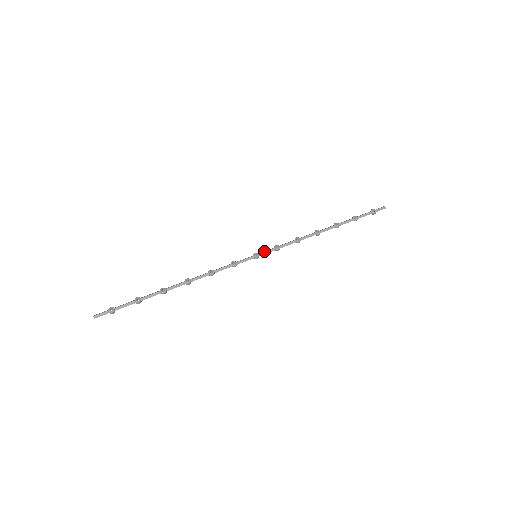
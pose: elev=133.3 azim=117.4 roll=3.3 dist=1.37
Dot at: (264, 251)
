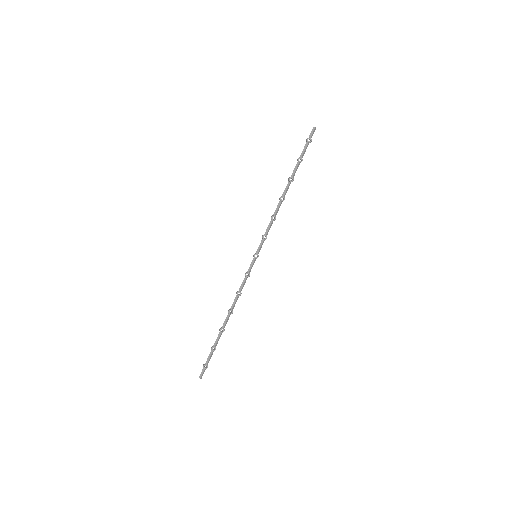
Dot at: (259, 248)
